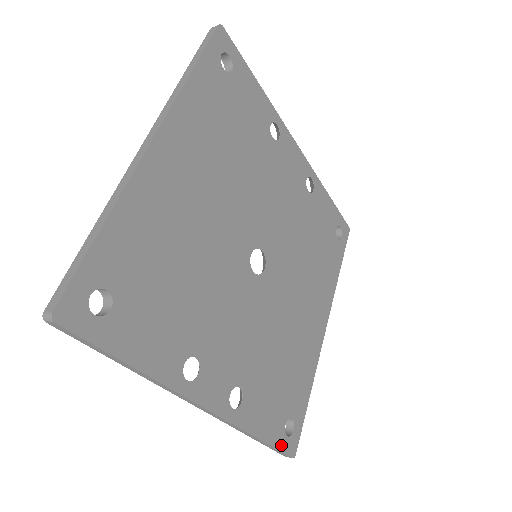
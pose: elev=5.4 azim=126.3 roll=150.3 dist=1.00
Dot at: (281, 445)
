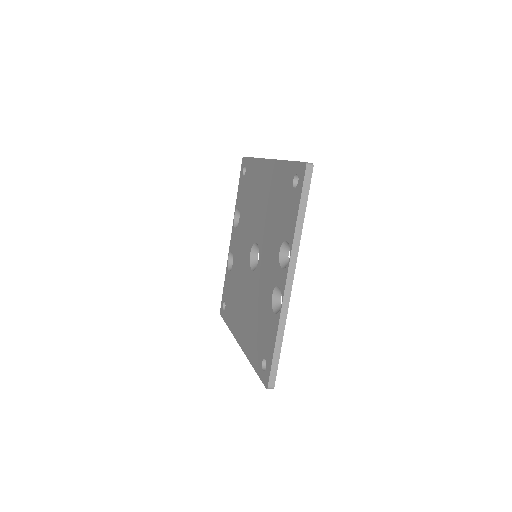
Dot at: (276, 367)
